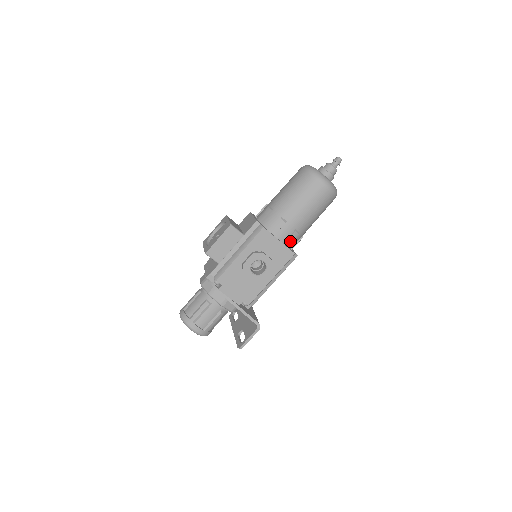
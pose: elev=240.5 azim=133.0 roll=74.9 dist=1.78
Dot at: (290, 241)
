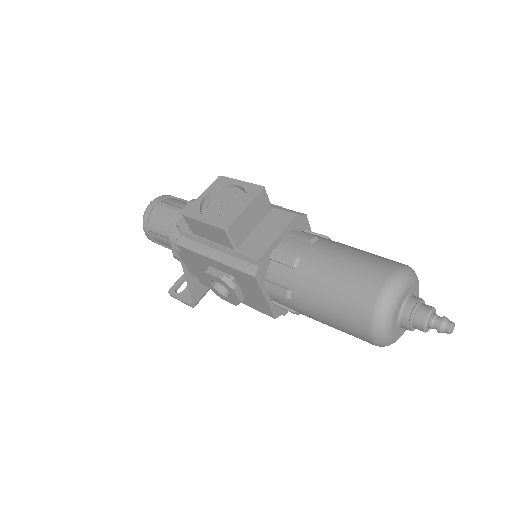
Dot at: (282, 307)
